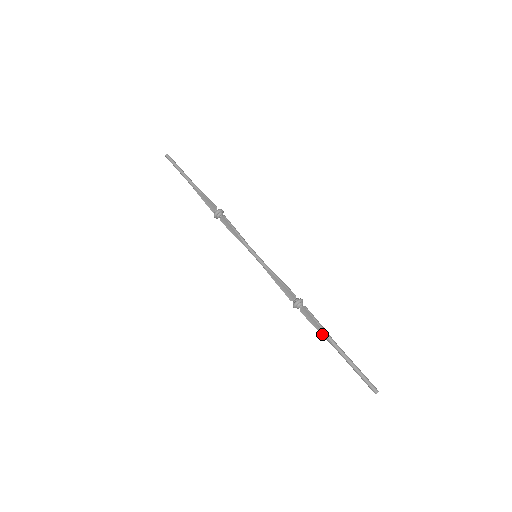
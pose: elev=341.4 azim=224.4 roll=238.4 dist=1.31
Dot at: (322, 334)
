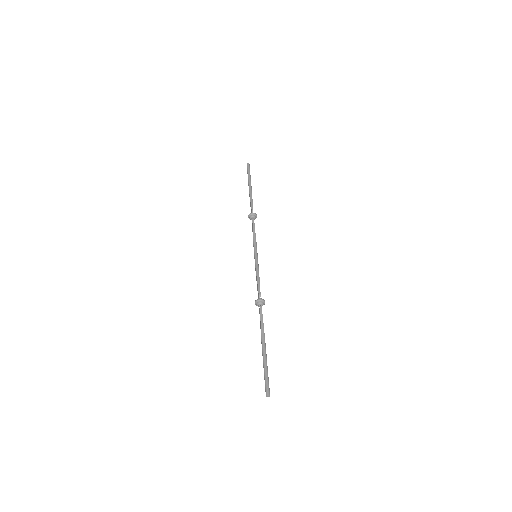
Dot at: (261, 333)
